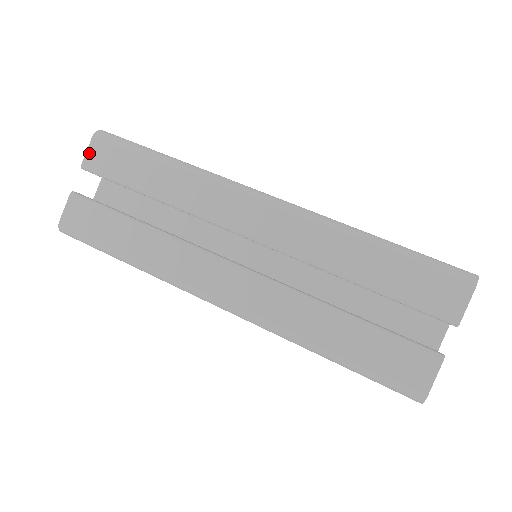
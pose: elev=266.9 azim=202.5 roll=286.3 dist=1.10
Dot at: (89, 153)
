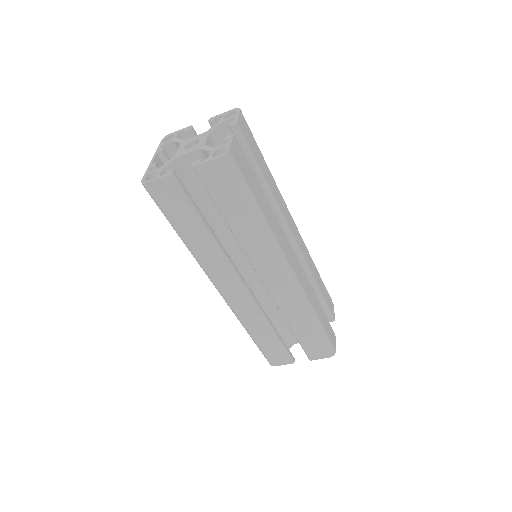
Dot at: (207, 165)
